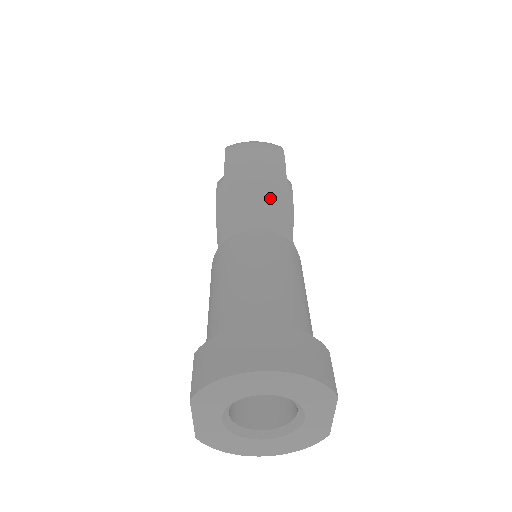
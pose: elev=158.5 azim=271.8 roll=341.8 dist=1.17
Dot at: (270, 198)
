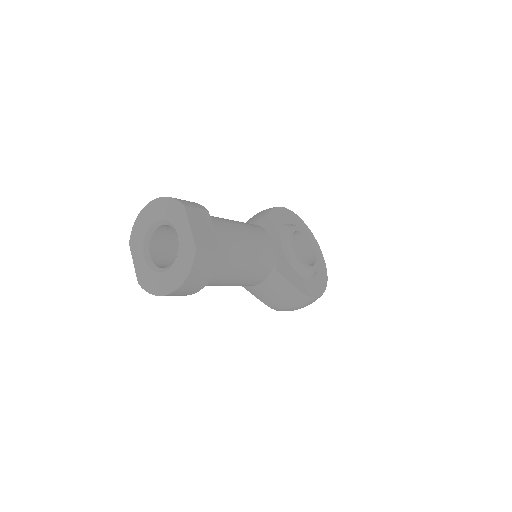
Dot at: (257, 216)
